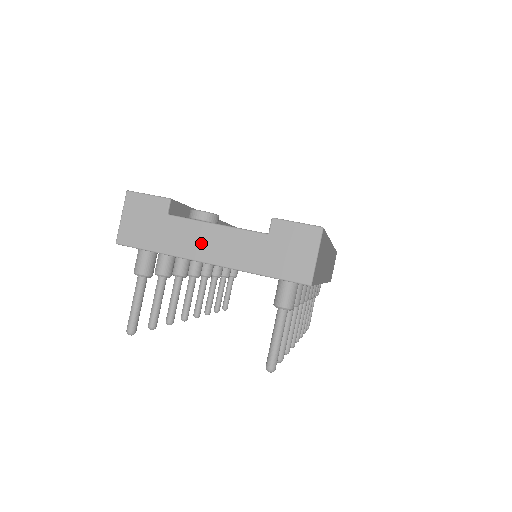
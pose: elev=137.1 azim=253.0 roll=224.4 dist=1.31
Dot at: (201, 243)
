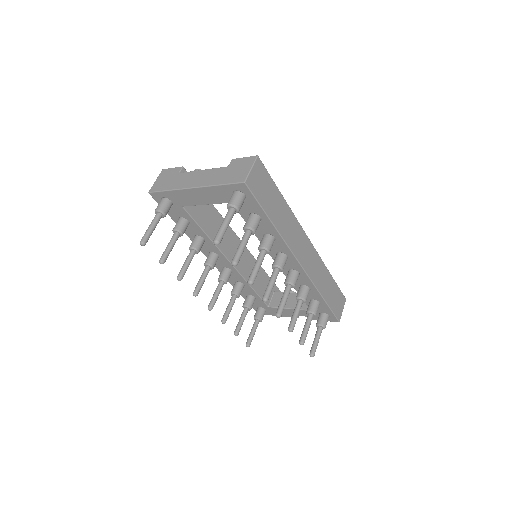
Dot at: (191, 180)
